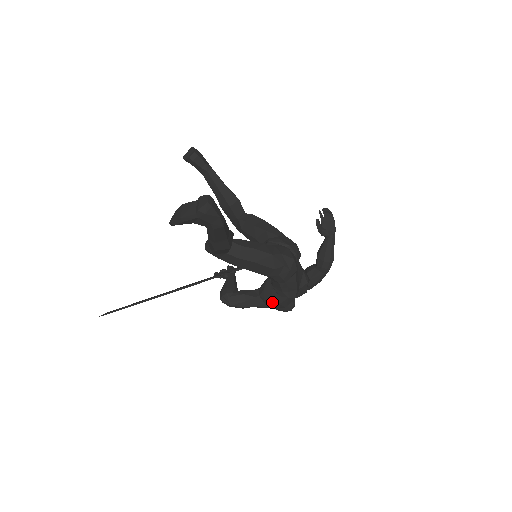
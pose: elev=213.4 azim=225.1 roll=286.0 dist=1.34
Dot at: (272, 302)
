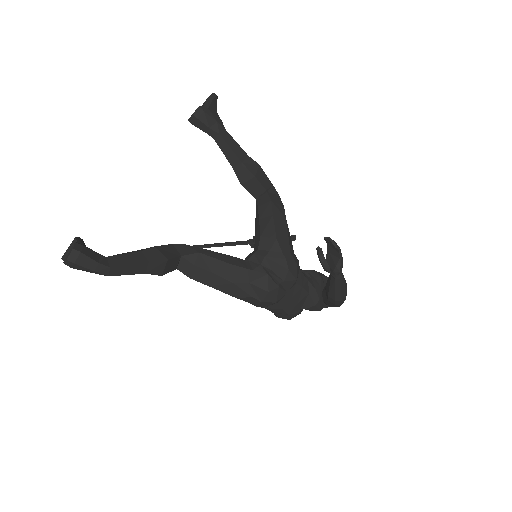
Dot at: occluded
